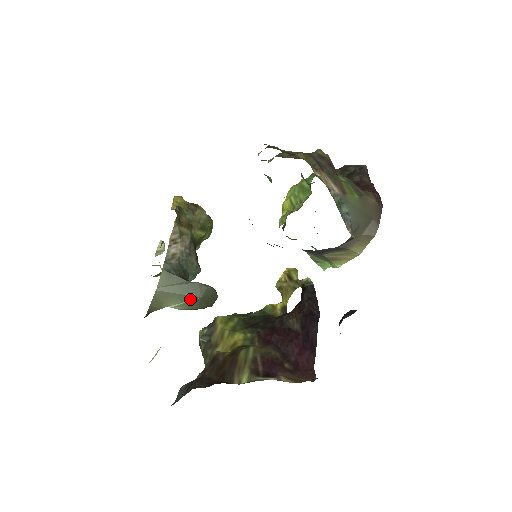
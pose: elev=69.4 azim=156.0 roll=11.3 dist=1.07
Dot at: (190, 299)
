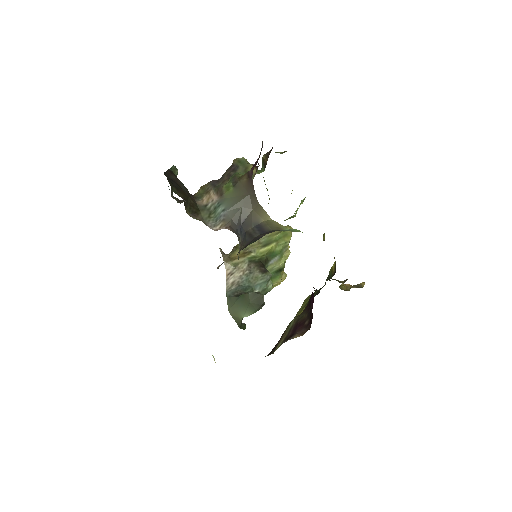
Dot at: (246, 307)
